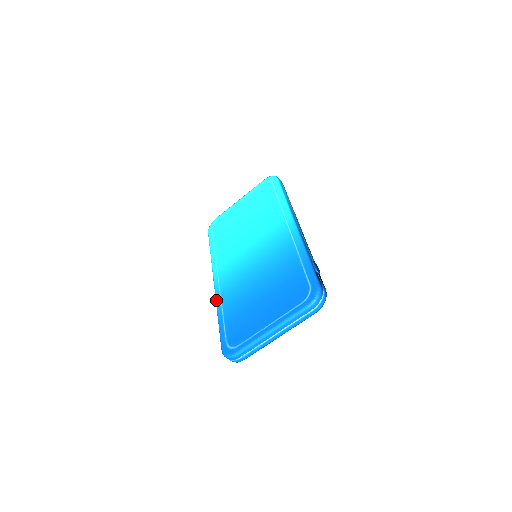
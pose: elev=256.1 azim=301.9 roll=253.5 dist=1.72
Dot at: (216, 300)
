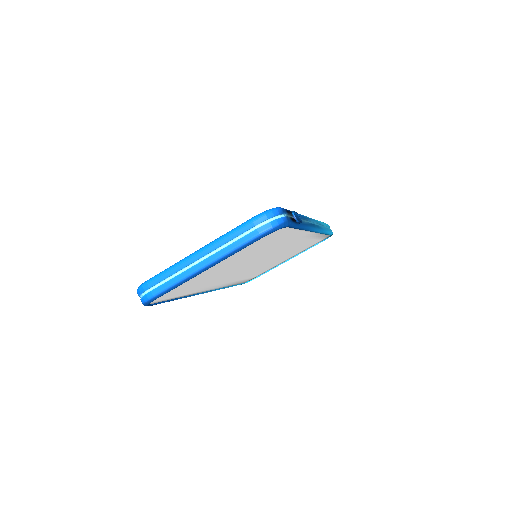
Dot at: occluded
